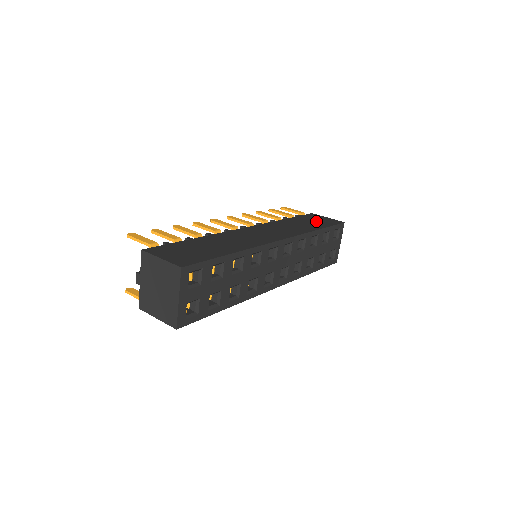
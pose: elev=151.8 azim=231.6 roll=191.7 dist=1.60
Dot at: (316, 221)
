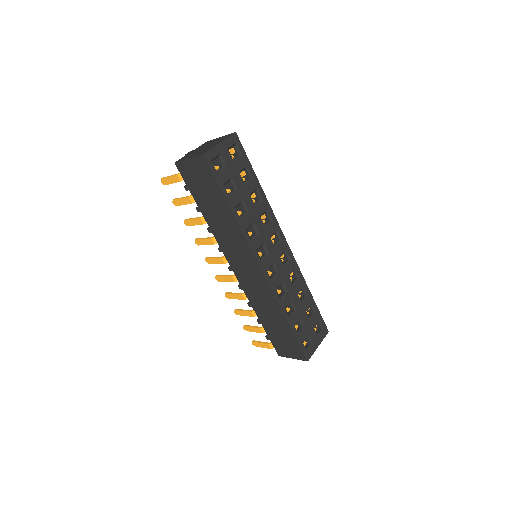
Dot at: occluded
